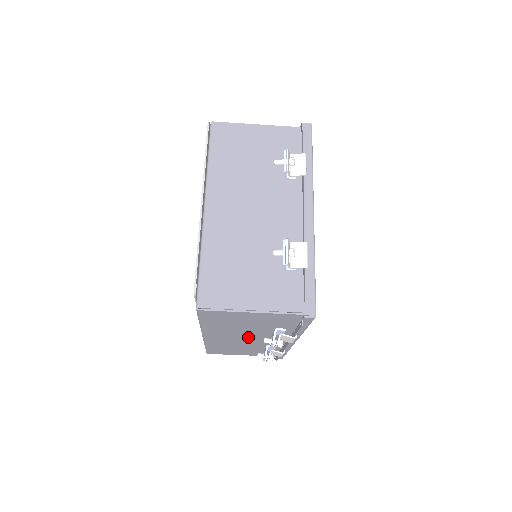
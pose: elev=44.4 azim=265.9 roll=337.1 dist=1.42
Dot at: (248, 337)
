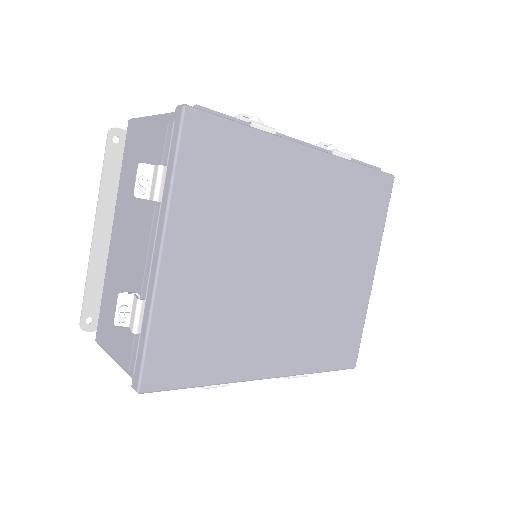
Dot at: occluded
